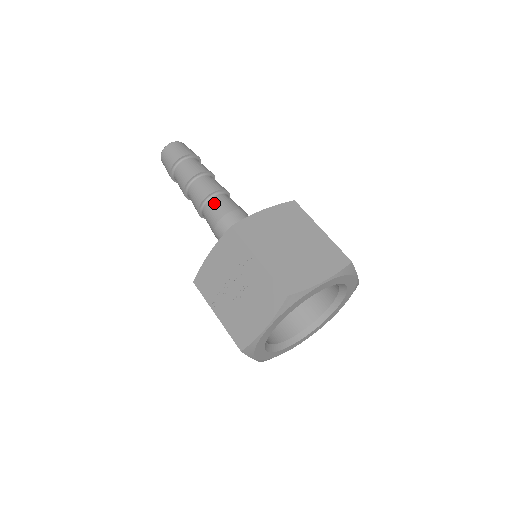
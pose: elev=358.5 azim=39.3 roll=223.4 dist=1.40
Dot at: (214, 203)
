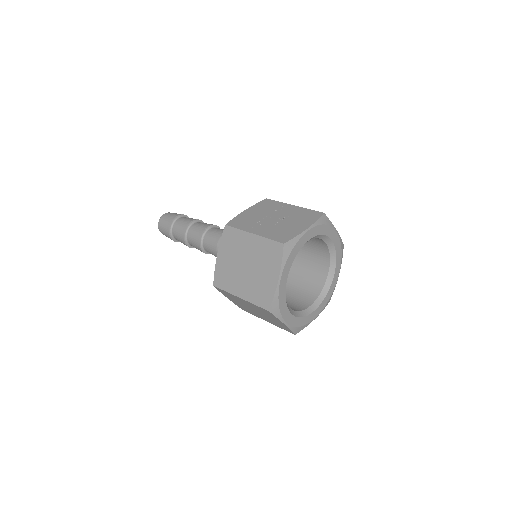
Dot at: occluded
